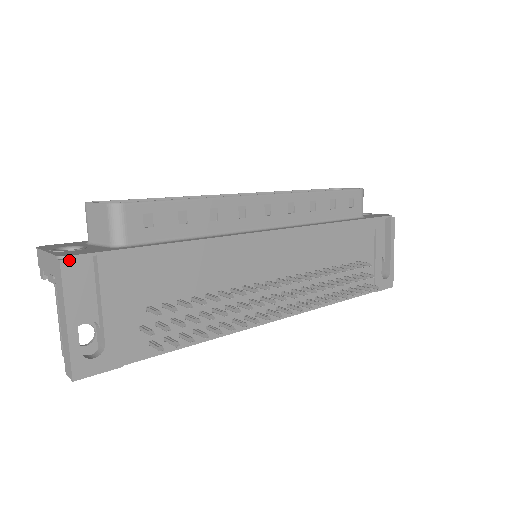
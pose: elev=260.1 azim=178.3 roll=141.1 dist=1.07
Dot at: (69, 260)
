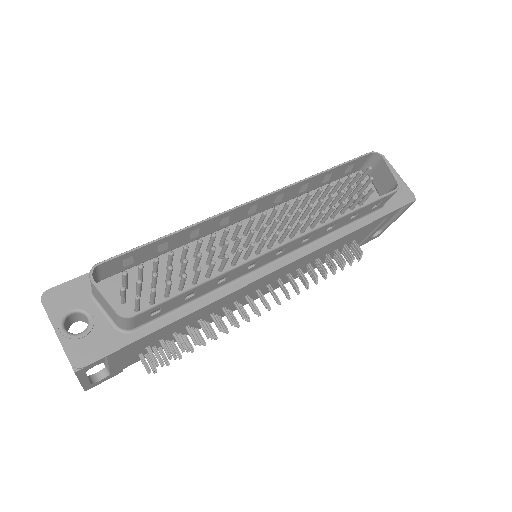
Dot at: (83, 369)
